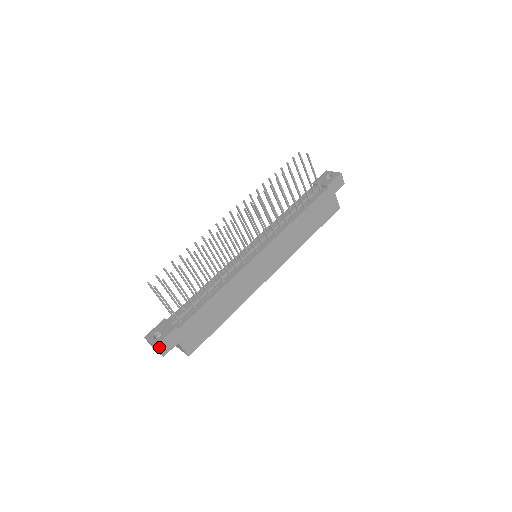
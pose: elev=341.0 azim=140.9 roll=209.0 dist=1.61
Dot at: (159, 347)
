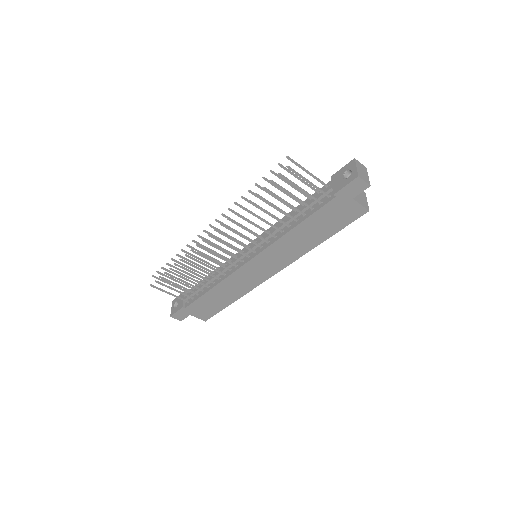
Dot at: (174, 316)
